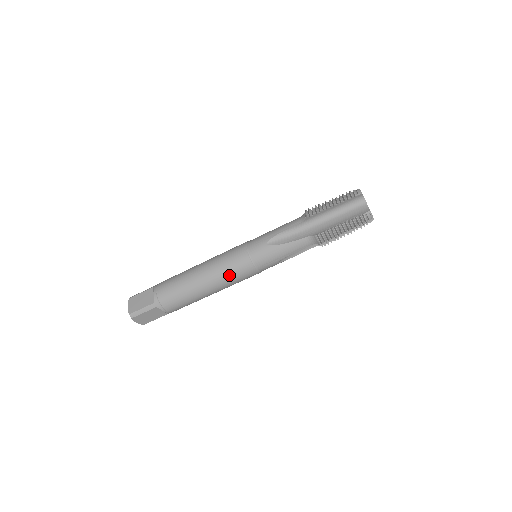
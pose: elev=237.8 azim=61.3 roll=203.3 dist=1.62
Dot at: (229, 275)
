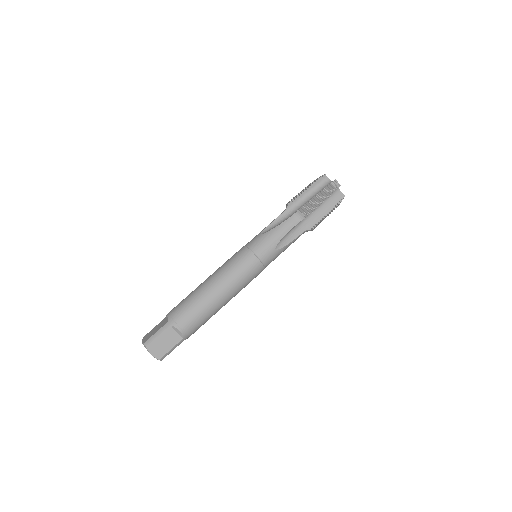
Dot at: (234, 270)
